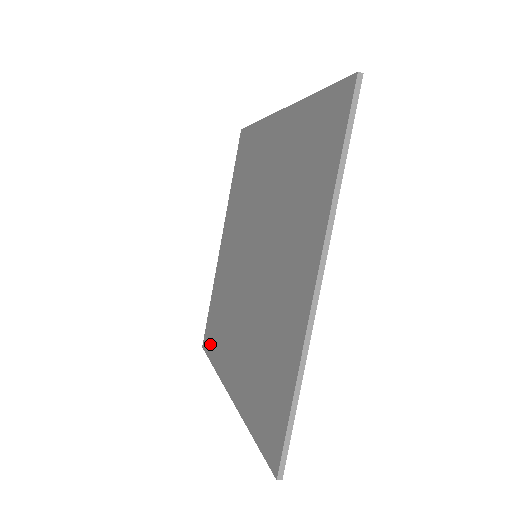
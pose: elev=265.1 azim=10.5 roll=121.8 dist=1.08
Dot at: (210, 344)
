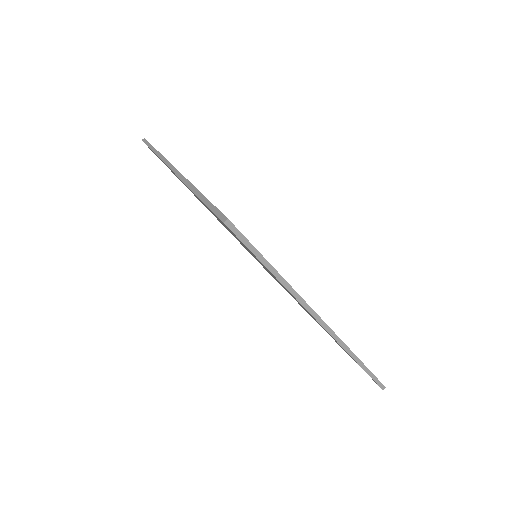
Dot at: occluded
